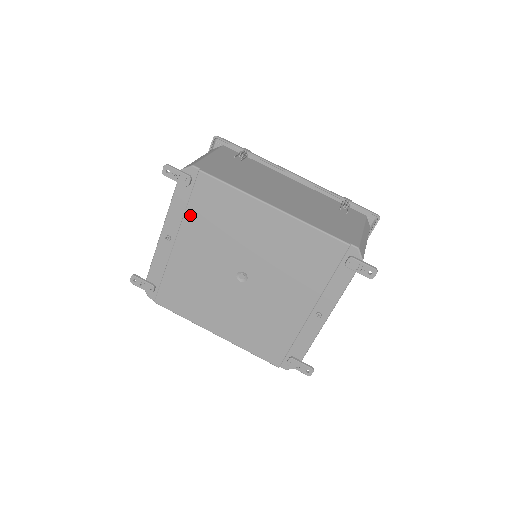
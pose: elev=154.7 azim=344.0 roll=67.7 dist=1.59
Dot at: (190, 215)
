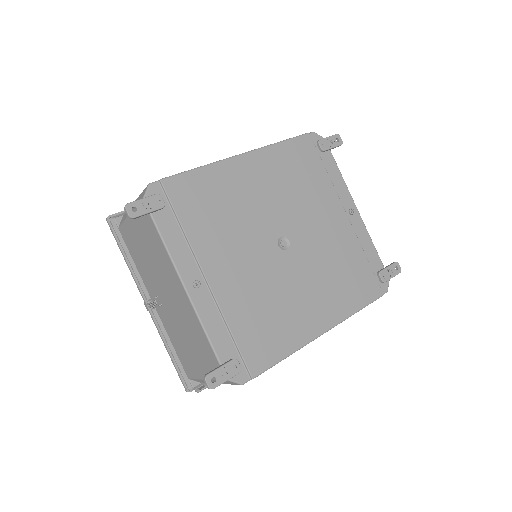
Dot at: (193, 233)
